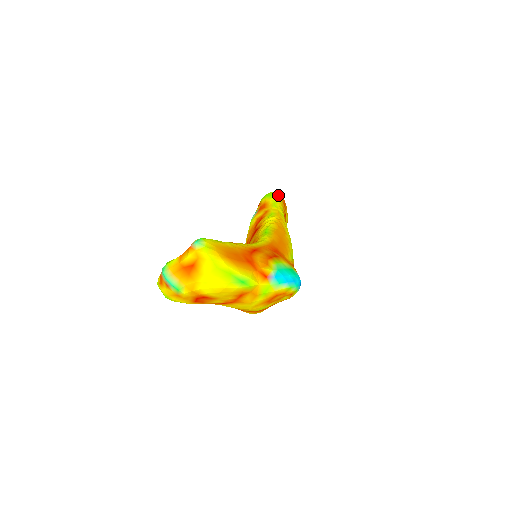
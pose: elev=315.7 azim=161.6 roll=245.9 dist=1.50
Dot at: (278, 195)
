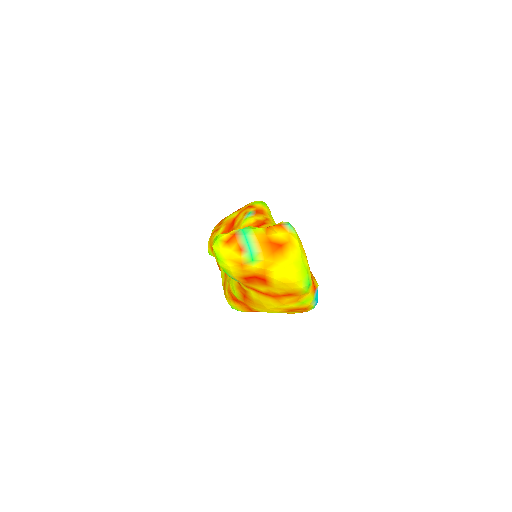
Dot at: occluded
